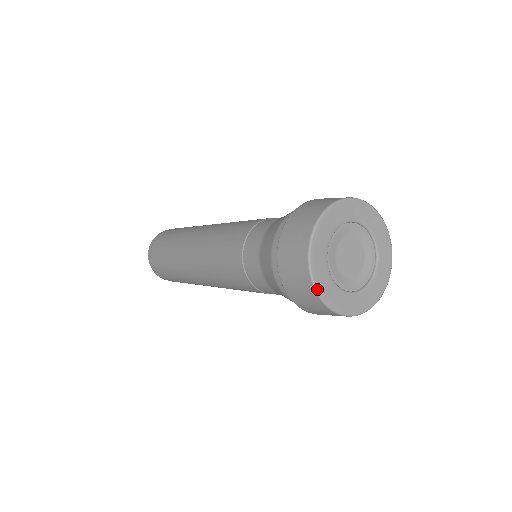
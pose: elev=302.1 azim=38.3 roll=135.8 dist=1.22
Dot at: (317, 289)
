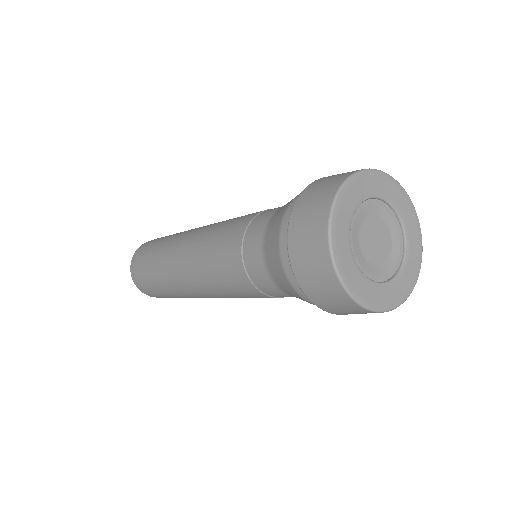
Dot at: (380, 310)
